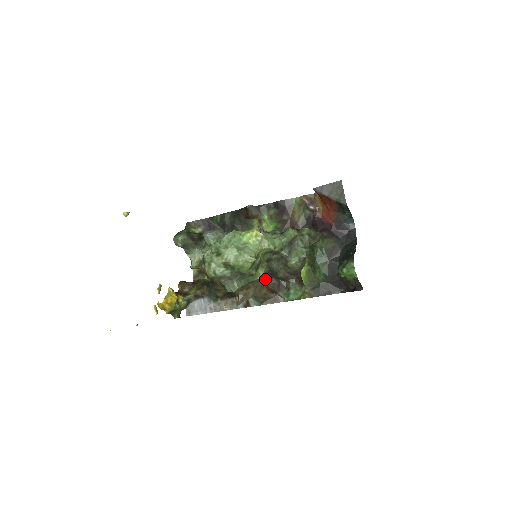
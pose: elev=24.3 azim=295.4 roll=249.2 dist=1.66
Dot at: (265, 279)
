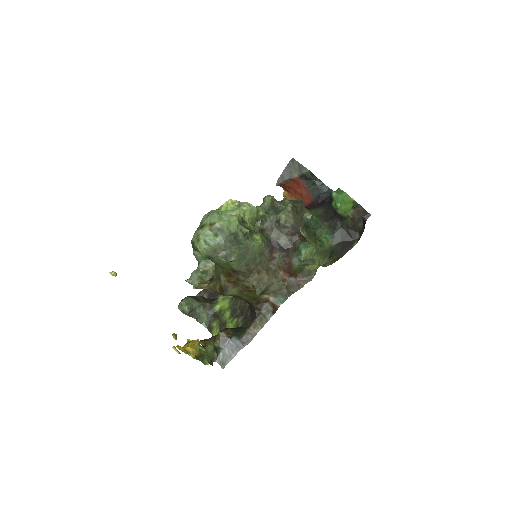
Dot at: (272, 259)
